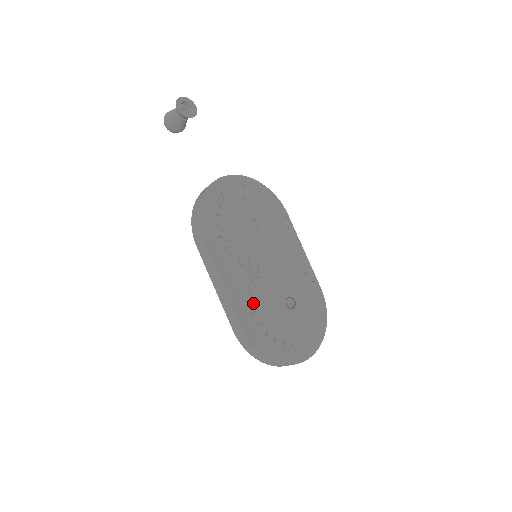
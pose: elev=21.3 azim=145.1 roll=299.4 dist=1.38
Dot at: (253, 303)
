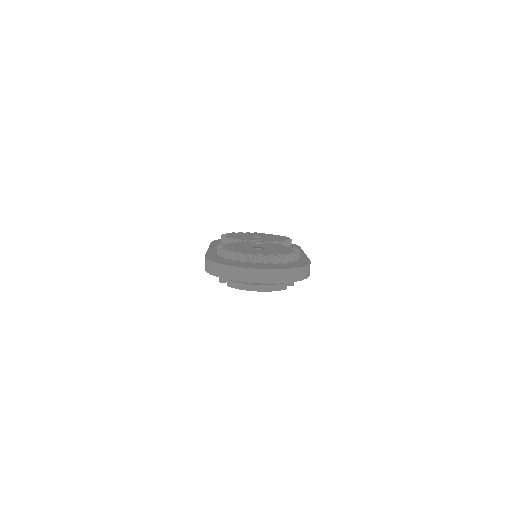
Dot at: (221, 244)
